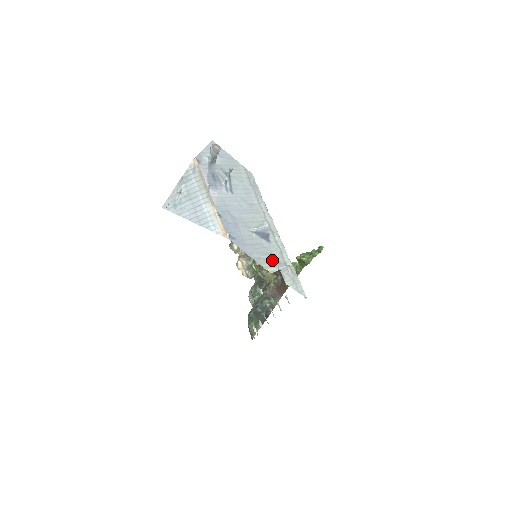
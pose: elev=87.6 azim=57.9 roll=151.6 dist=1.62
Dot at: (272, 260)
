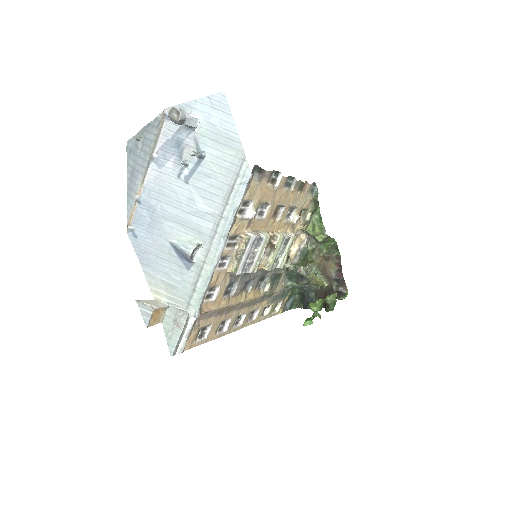
Dot at: (172, 289)
